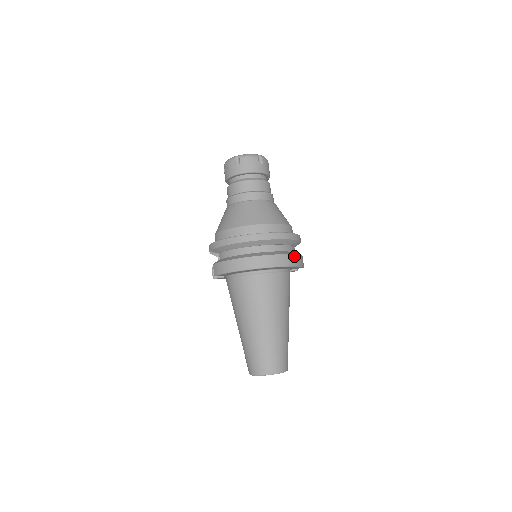
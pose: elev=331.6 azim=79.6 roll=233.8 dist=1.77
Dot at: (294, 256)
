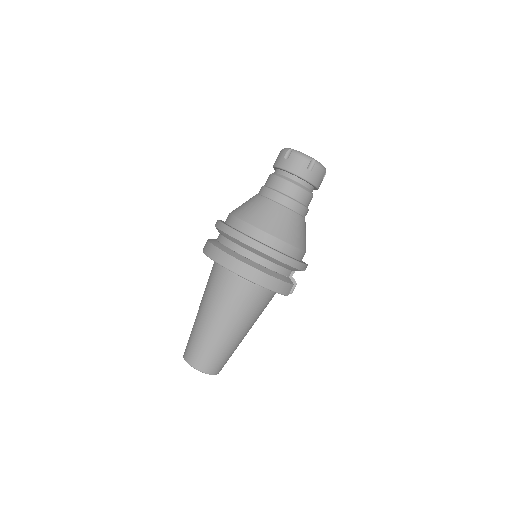
Dot at: (275, 279)
